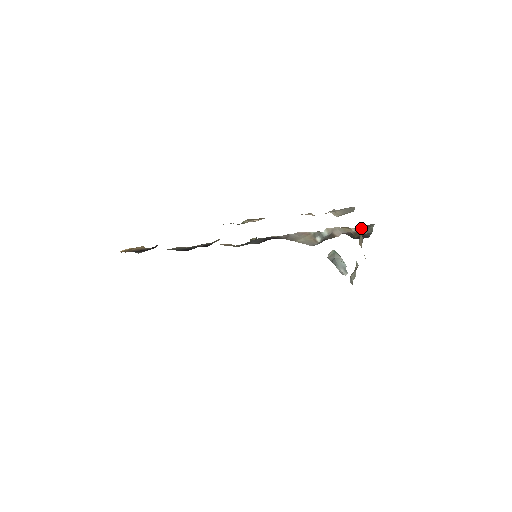
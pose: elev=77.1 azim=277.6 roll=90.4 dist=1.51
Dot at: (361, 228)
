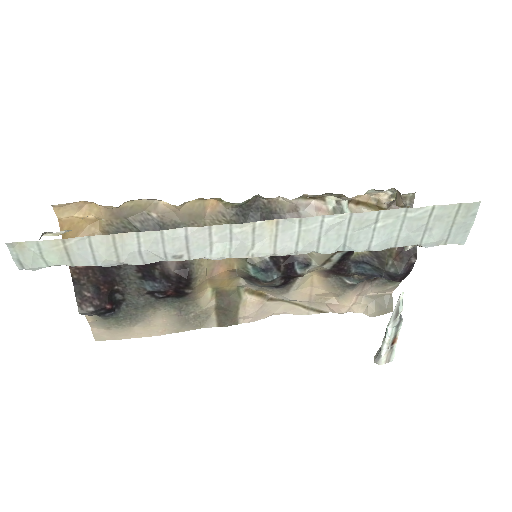
Dot at: occluded
